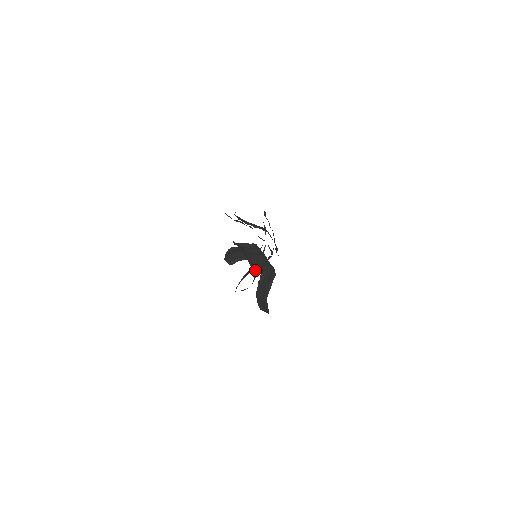
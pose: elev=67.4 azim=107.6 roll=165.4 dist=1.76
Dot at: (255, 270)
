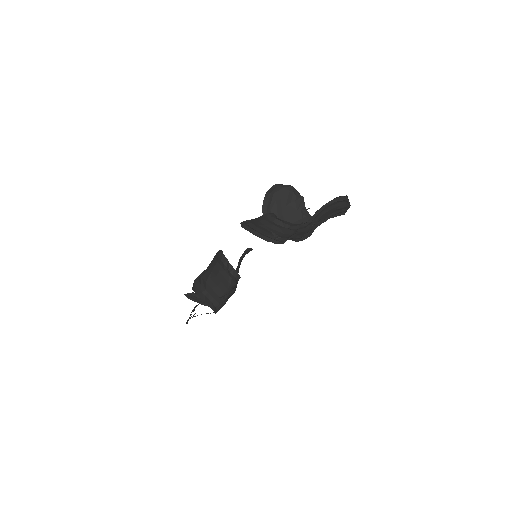
Dot at: (239, 261)
